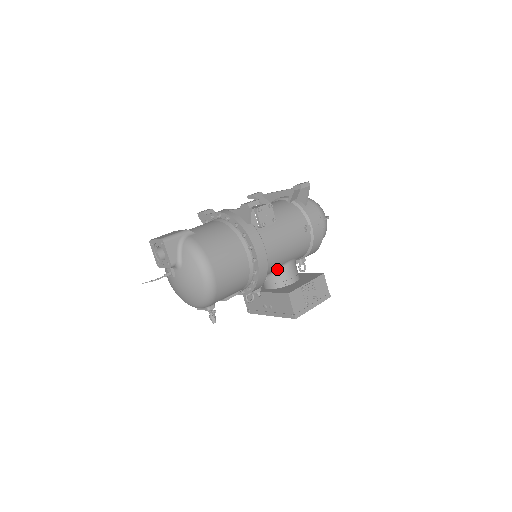
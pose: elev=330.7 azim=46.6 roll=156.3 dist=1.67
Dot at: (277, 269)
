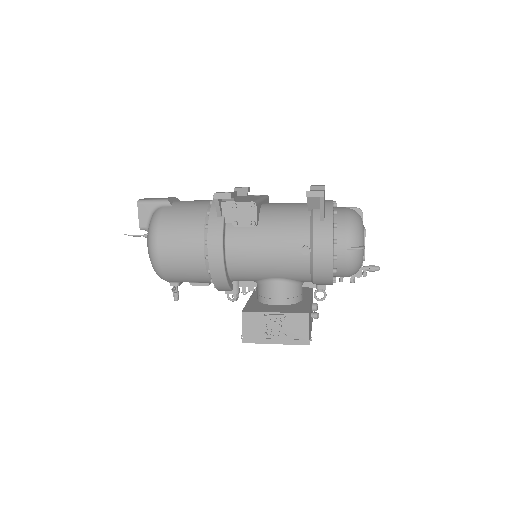
Dot at: (261, 280)
